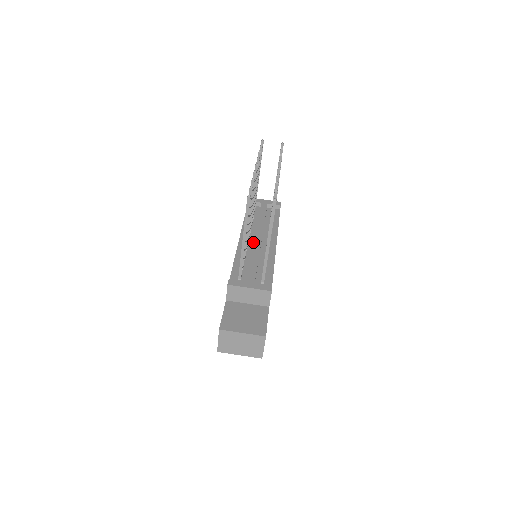
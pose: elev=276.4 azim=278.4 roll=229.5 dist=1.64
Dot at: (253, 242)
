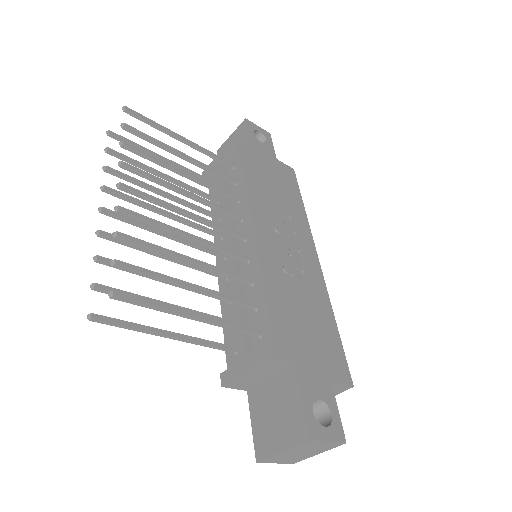
Dot at: occluded
